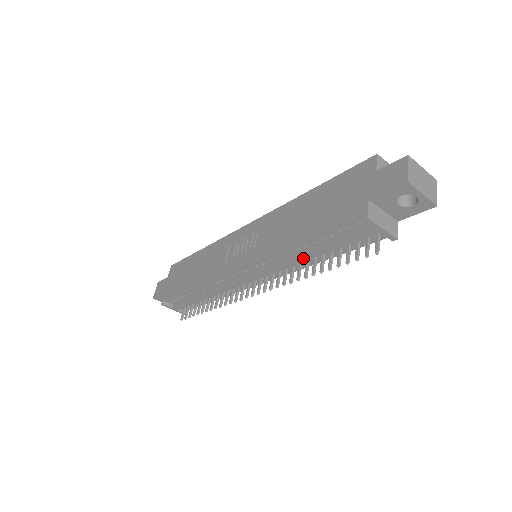
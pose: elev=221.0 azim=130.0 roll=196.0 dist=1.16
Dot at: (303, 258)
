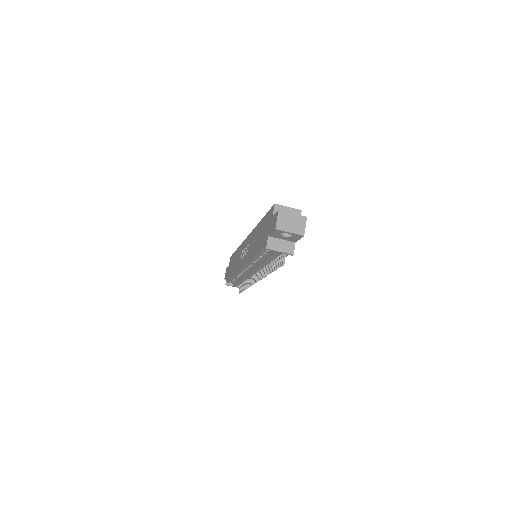
Dot at: (263, 264)
